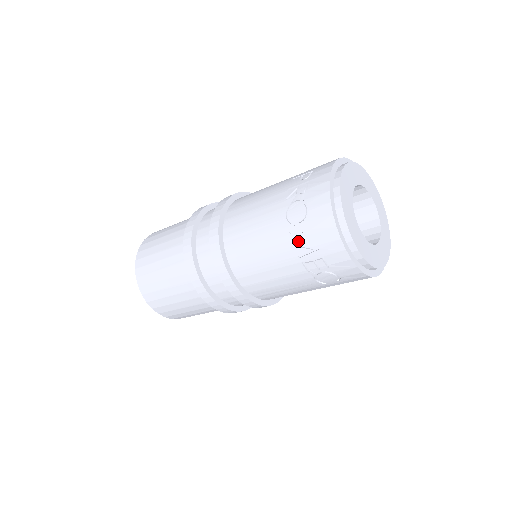
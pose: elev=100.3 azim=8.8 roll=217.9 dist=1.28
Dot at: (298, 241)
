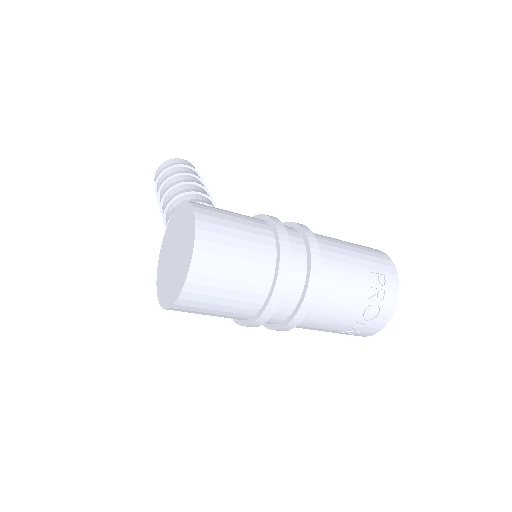
Dot at: (355, 326)
